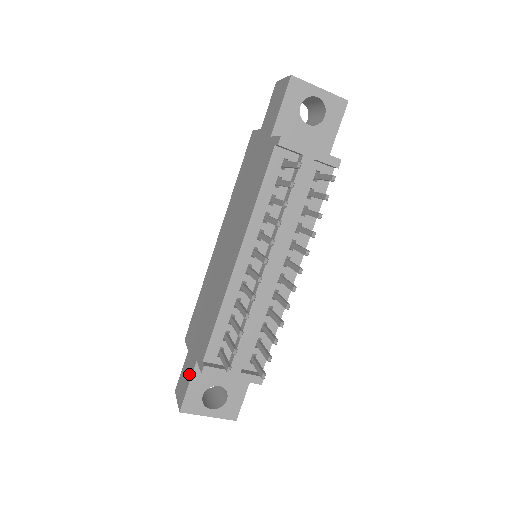
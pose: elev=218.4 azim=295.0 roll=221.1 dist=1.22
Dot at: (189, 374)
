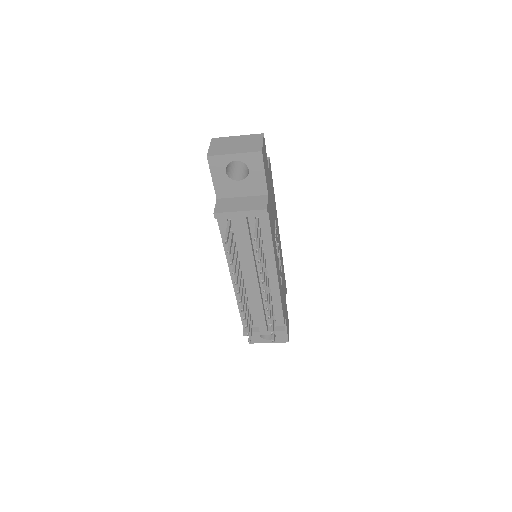
Dot at: occluded
